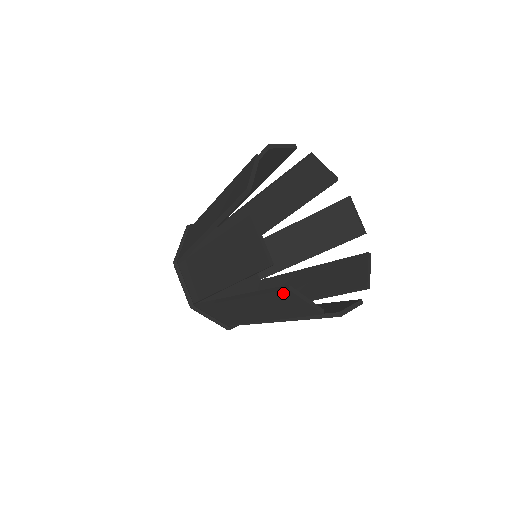
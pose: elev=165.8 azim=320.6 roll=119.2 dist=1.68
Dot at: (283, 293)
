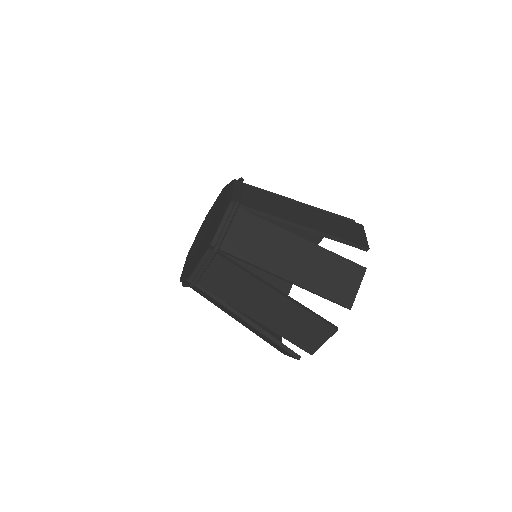
Dot at: (291, 354)
